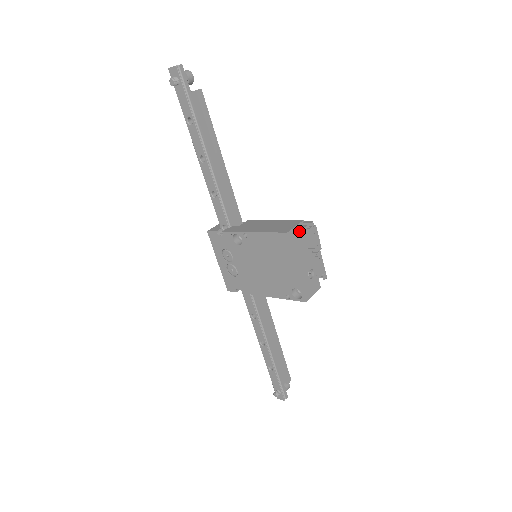
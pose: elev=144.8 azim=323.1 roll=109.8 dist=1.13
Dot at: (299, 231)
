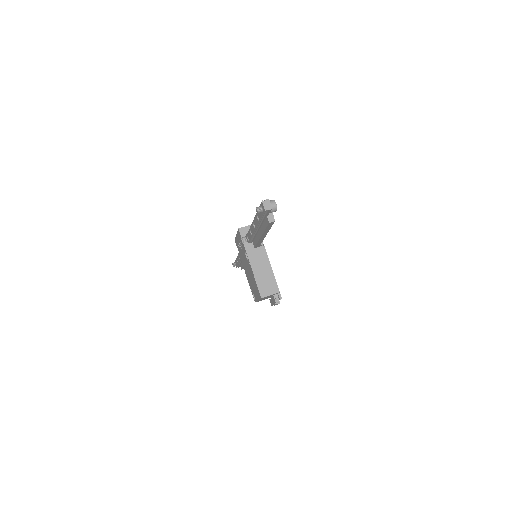
Dot at: occluded
